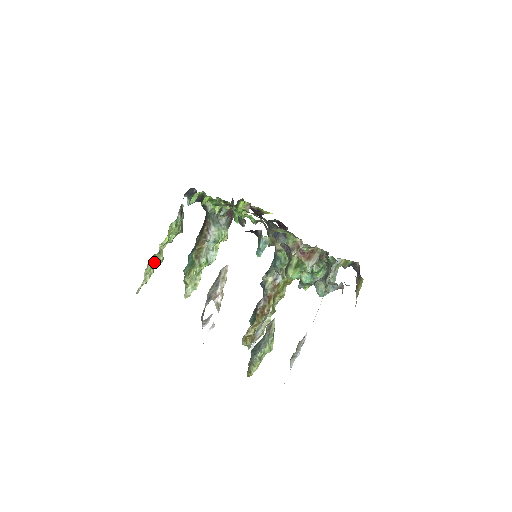
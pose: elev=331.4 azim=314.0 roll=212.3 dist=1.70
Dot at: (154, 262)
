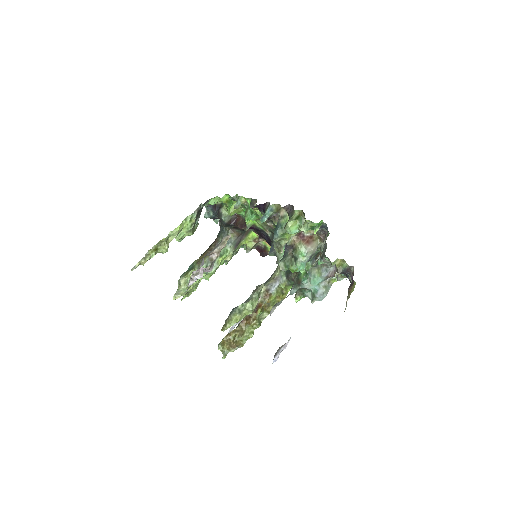
Dot at: (158, 248)
